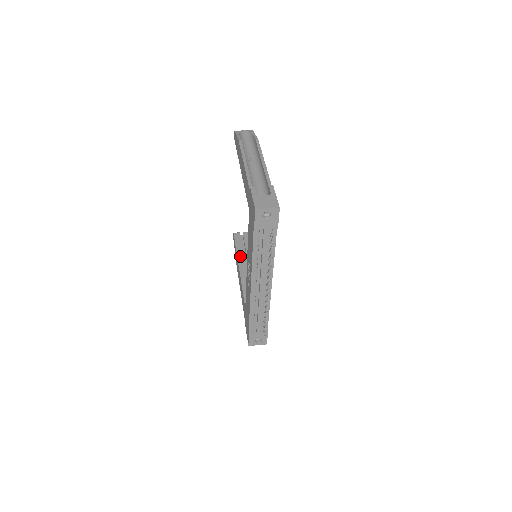
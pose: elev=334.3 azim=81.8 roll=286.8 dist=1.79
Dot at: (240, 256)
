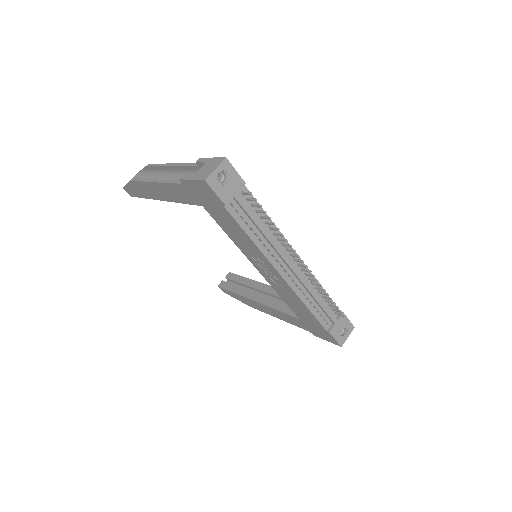
Dot at: (244, 293)
